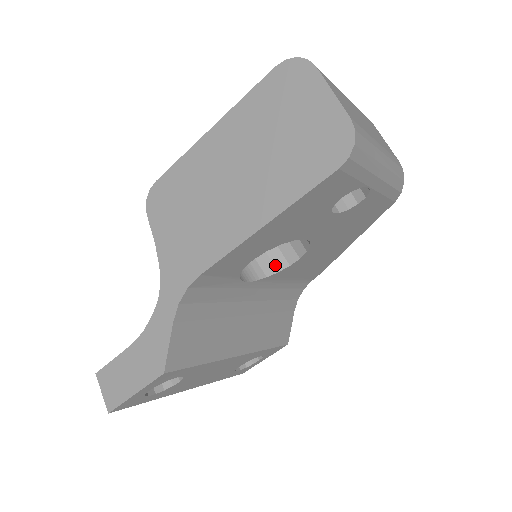
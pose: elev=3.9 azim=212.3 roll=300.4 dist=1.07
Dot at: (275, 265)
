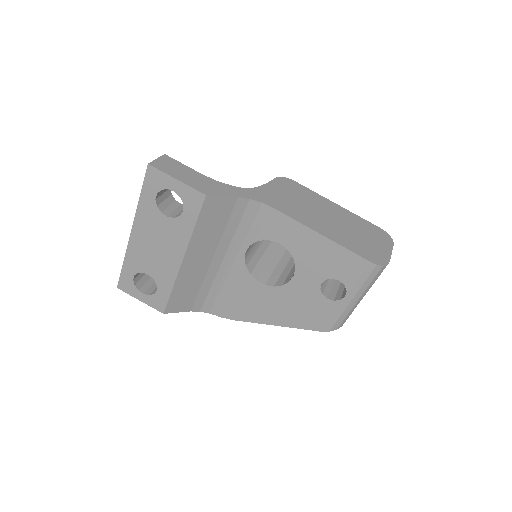
Dot at: (253, 271)
